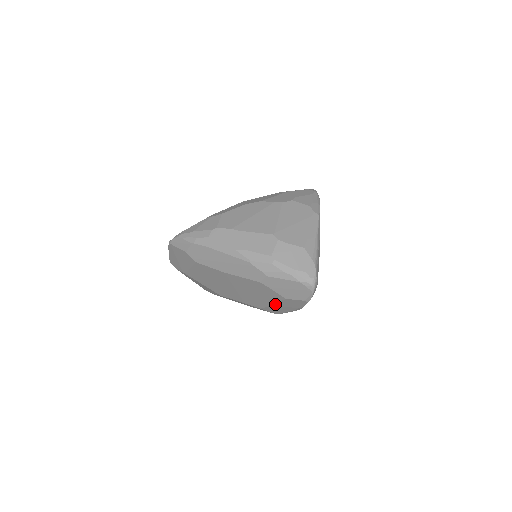
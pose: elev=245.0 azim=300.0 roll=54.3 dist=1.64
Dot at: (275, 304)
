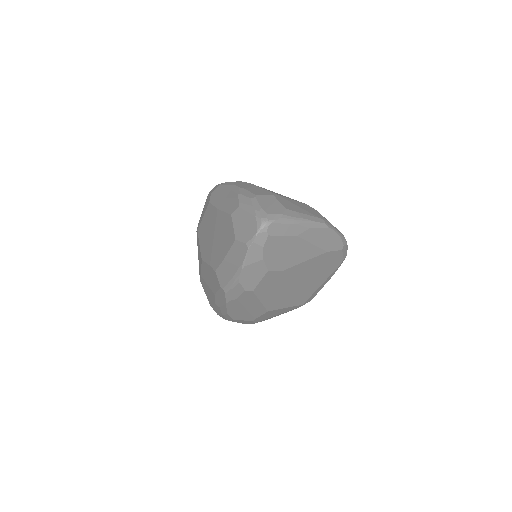
Dot at: (226, 256)
